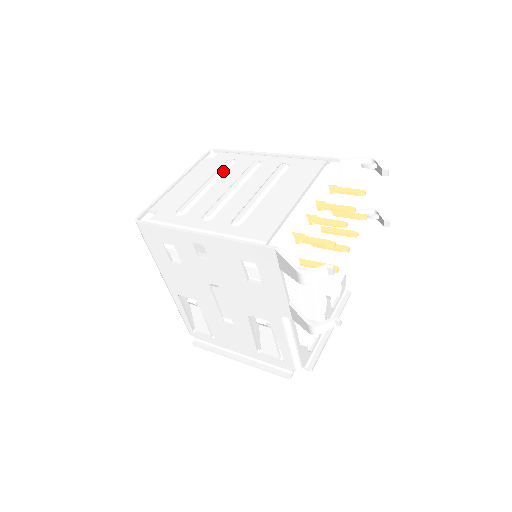
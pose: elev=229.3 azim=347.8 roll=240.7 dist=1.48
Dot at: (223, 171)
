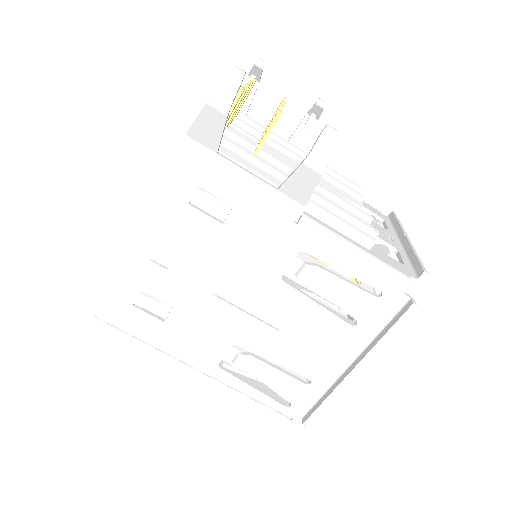
Dot at: occluded
